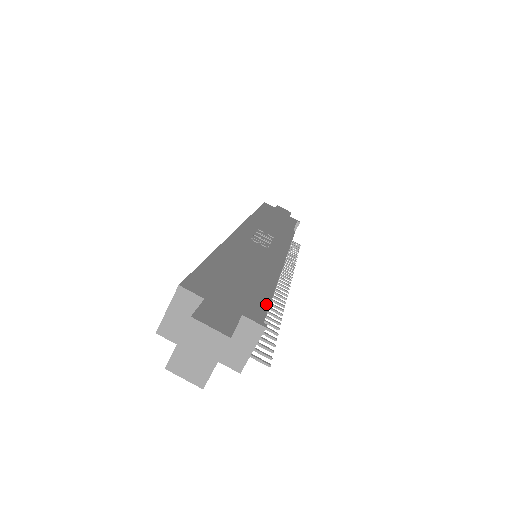
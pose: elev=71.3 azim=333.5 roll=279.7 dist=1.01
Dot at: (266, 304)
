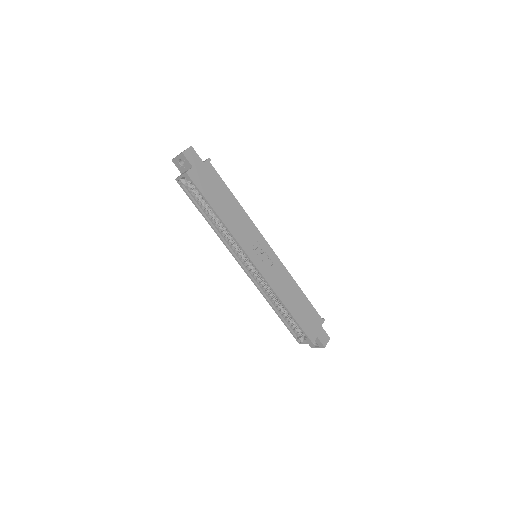
Dot at: occluded
